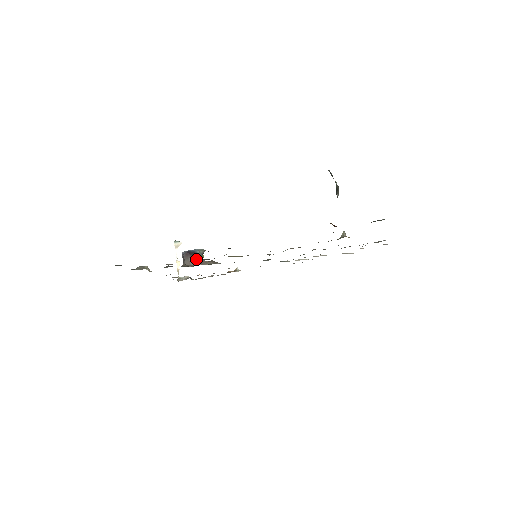
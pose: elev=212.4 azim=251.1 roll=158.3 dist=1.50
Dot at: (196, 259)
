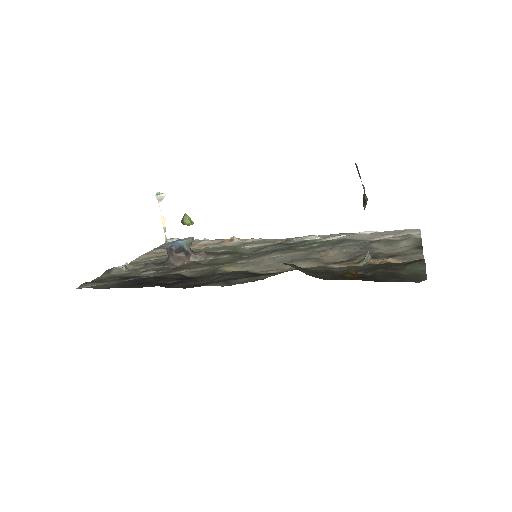
Dot at: (182, 272)
